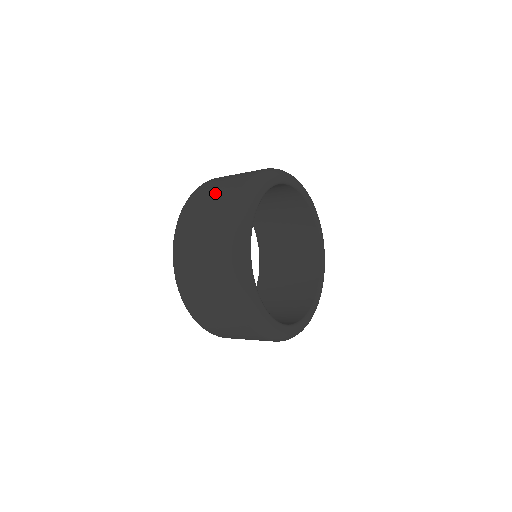
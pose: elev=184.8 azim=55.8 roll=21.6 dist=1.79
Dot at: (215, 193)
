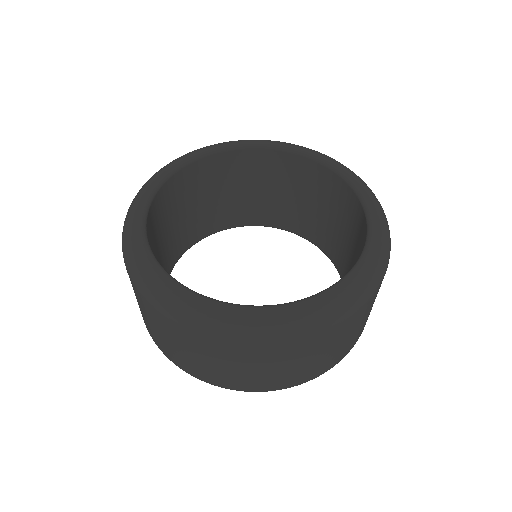
Dot at: occluded
